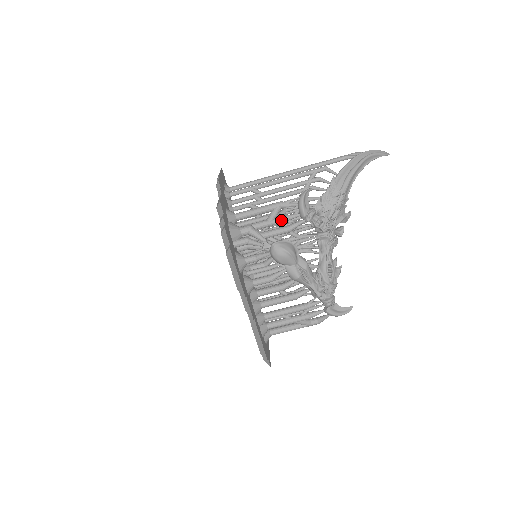
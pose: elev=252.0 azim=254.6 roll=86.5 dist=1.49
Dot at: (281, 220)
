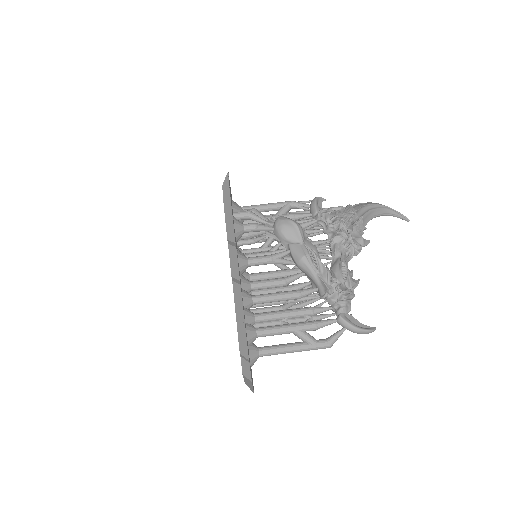
Dot at: (290, 215)
